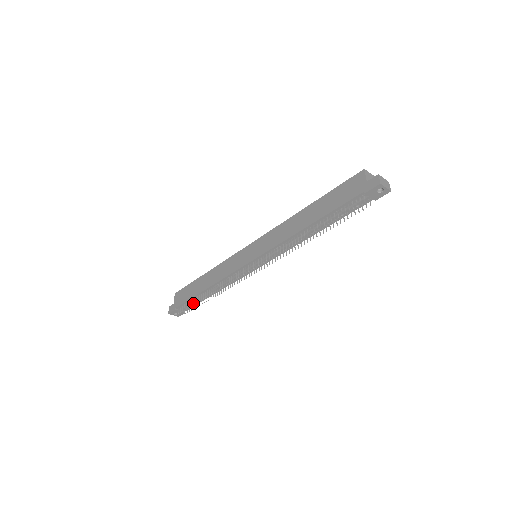
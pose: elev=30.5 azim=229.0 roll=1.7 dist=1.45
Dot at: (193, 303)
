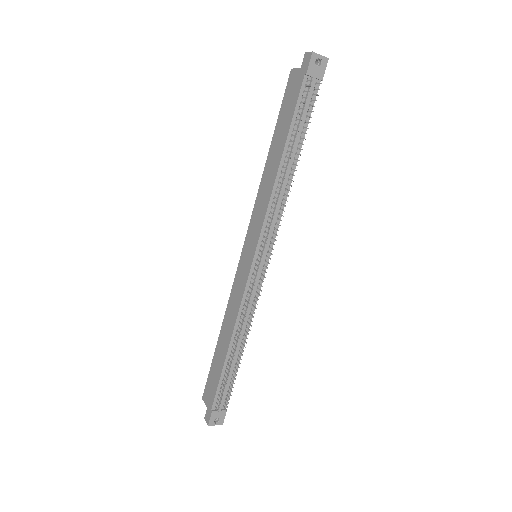
Dot at: (226, 379)
